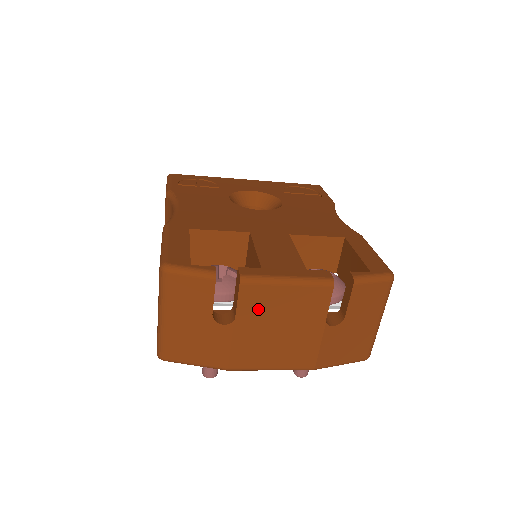
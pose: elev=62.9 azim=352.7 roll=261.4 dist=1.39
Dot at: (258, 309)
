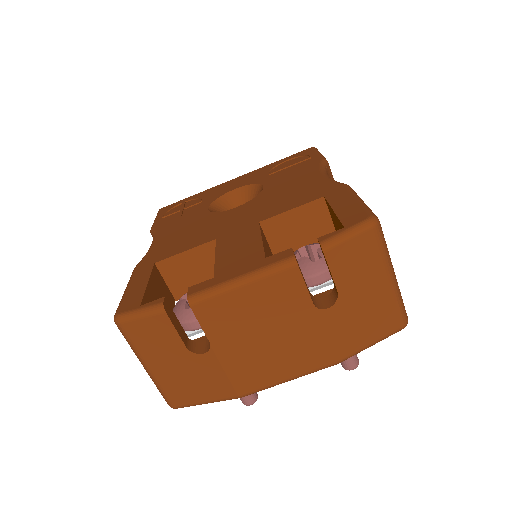
Dot at: (228, 324)
